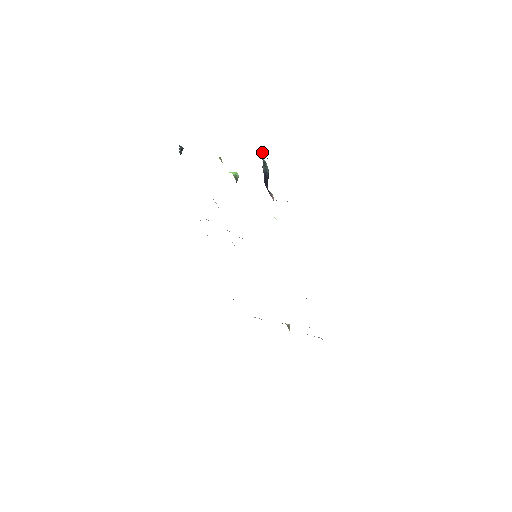
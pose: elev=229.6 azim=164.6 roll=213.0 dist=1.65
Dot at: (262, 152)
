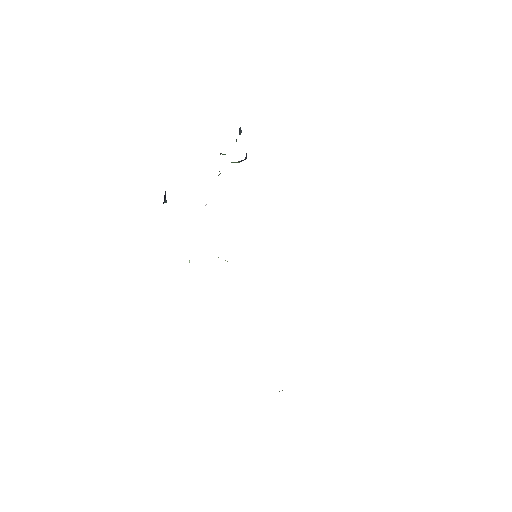
Dot at: (236, 140)
